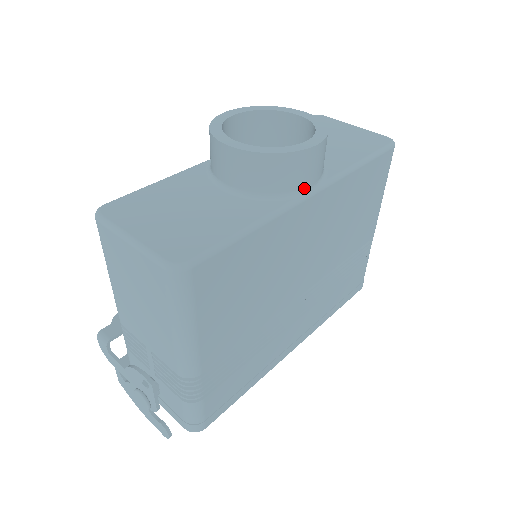
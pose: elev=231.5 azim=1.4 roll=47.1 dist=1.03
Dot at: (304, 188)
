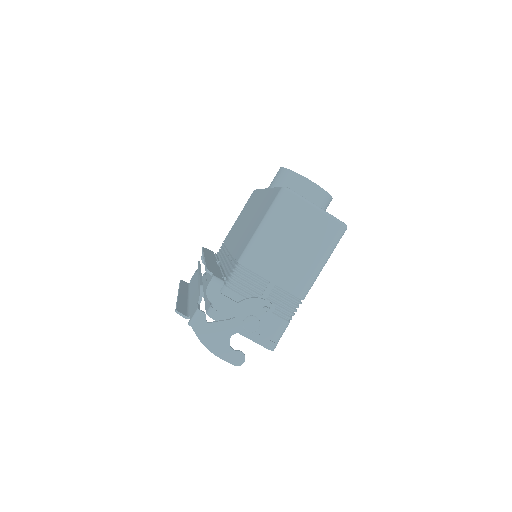
Dot at: occluded
